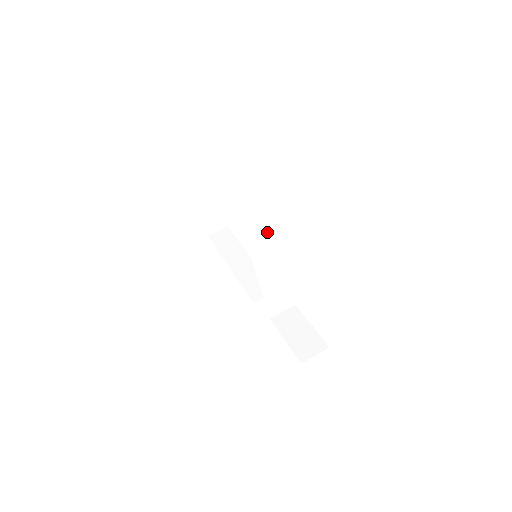
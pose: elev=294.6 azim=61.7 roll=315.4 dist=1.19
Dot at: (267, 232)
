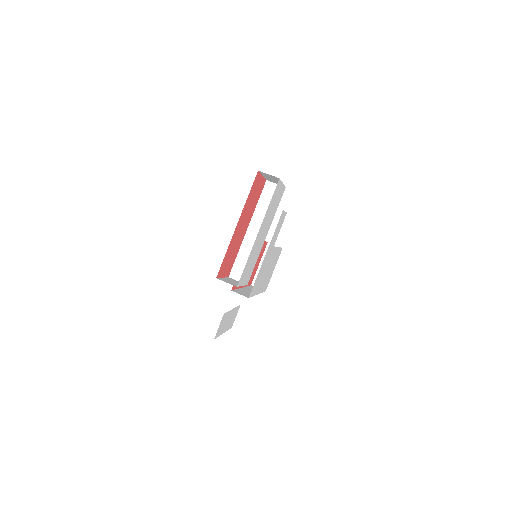
Dot at: occluded
